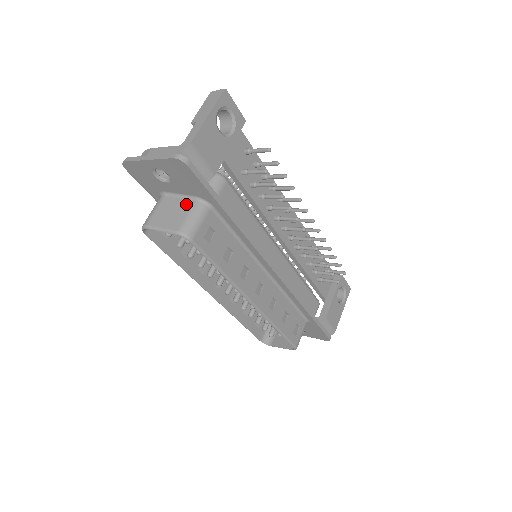
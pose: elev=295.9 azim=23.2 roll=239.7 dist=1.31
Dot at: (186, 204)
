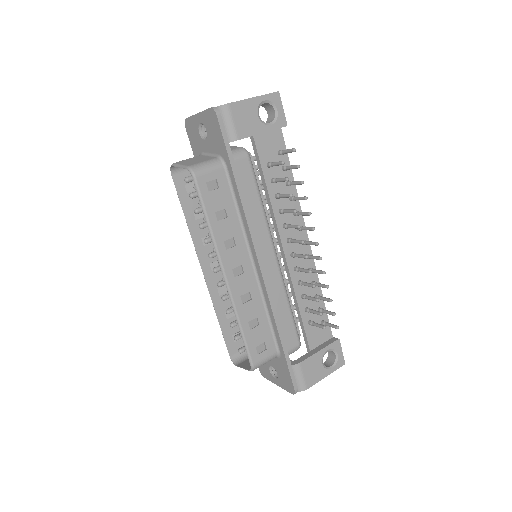
Dot at: (209, 158)
